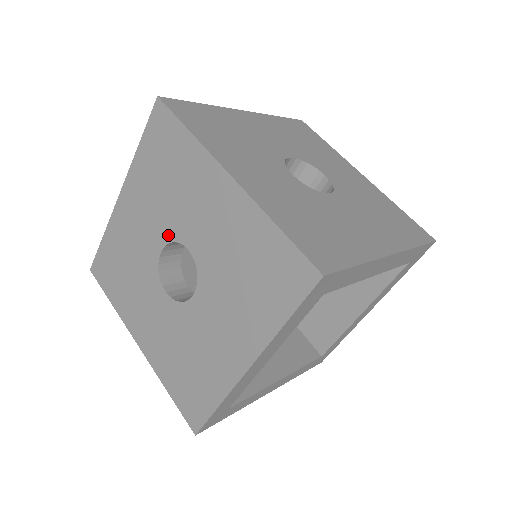
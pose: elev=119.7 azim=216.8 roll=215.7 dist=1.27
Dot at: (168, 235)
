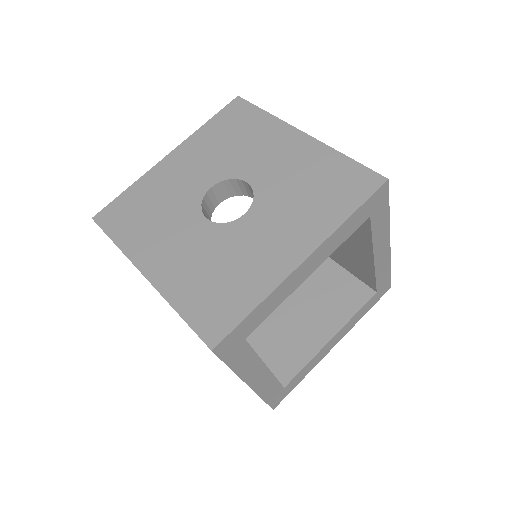
Dot at: (224, 175)
